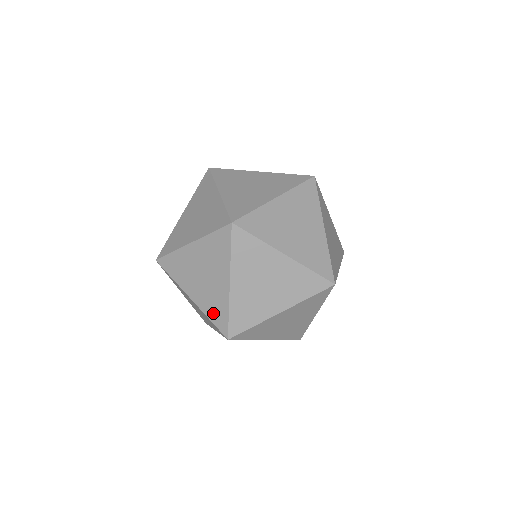
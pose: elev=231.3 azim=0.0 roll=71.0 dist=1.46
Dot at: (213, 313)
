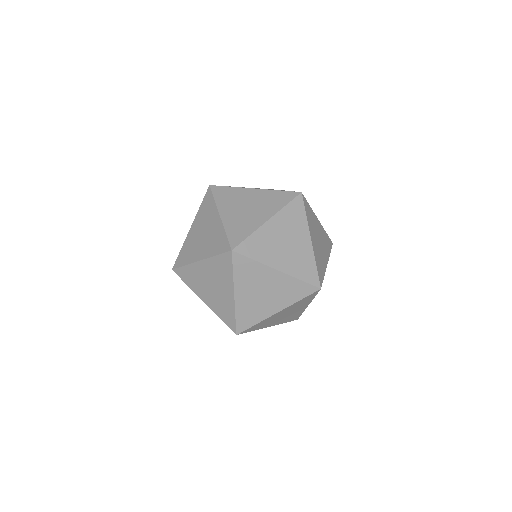
Dot at: occluded
